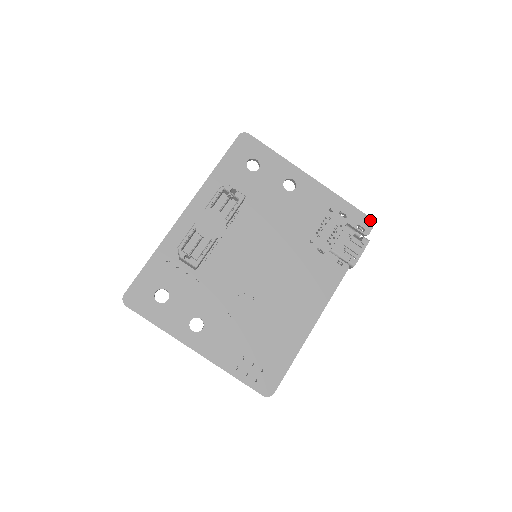
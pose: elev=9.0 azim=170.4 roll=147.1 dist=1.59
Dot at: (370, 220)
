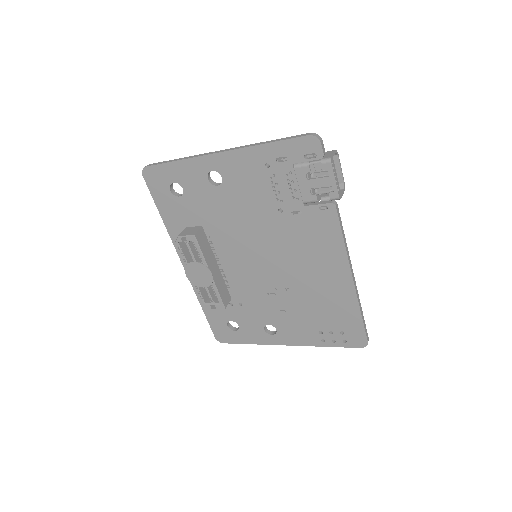
Dot at: (311, 138)
